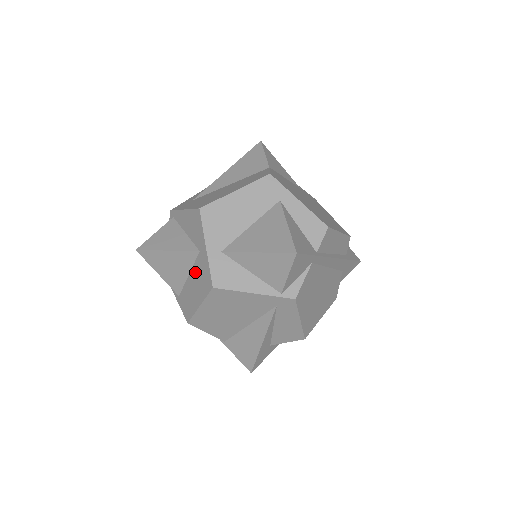
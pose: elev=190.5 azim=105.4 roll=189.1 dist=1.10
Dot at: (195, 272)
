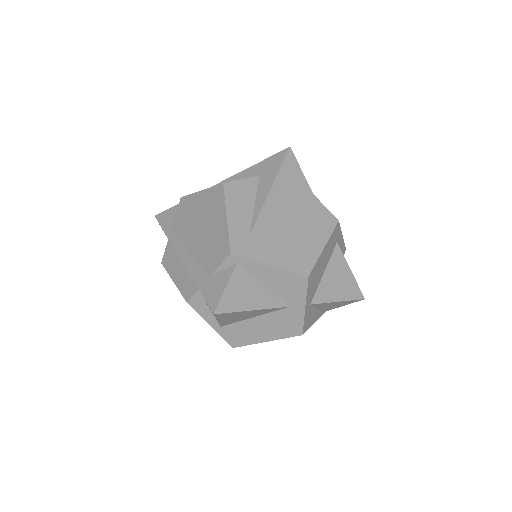
Dot at: (272, 318)
